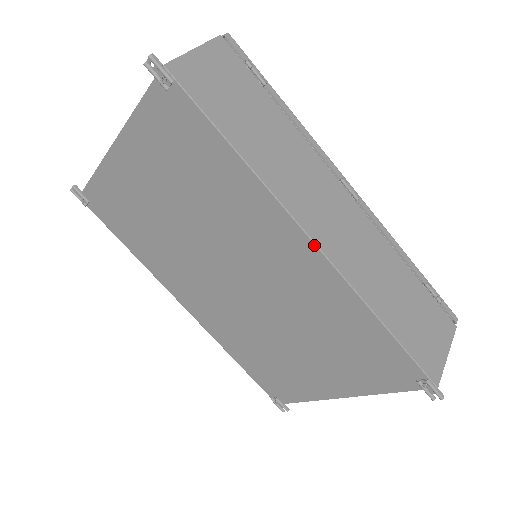
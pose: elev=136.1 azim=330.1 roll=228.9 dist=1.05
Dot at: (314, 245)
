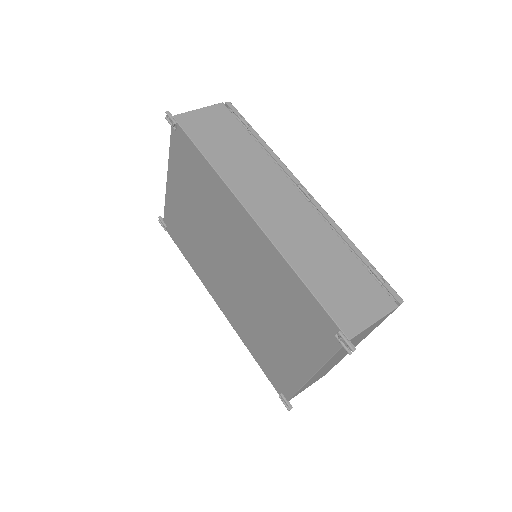
Dot at: (251, 218)
